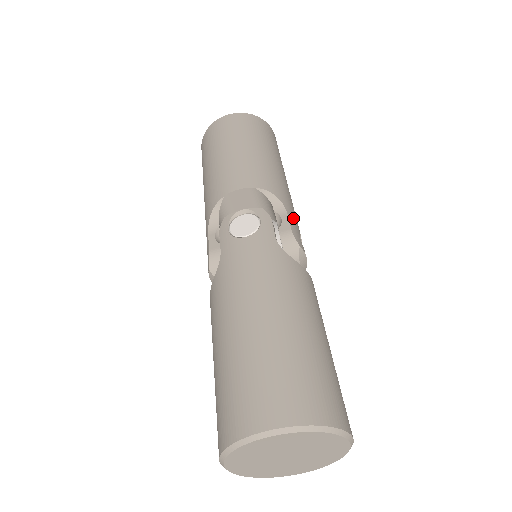
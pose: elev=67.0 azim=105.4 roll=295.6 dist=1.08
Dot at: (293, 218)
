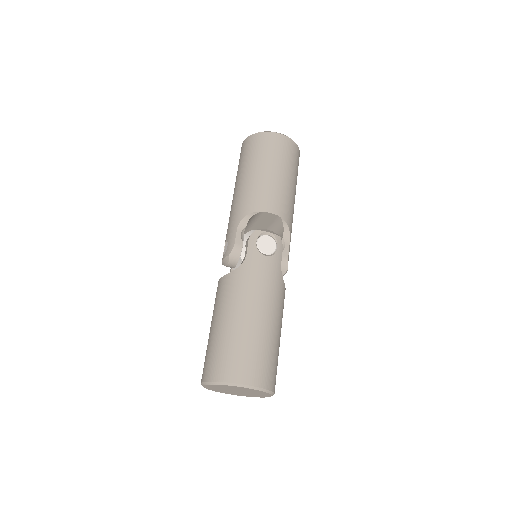
Dot at: occluded
